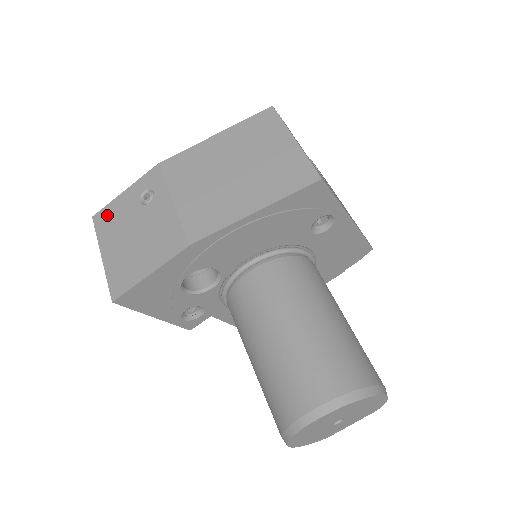
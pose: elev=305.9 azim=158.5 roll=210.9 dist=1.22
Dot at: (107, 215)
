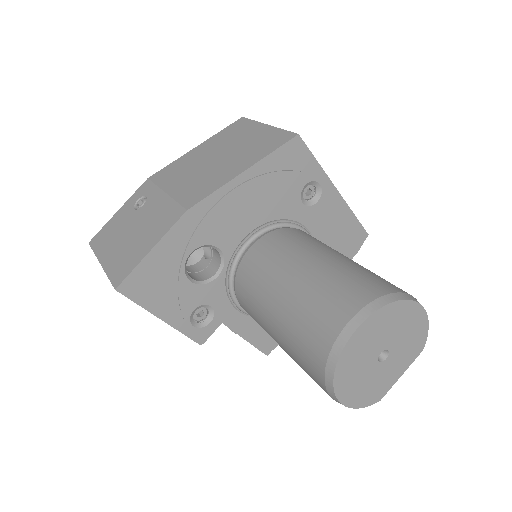
Dot at: (103, 234)
